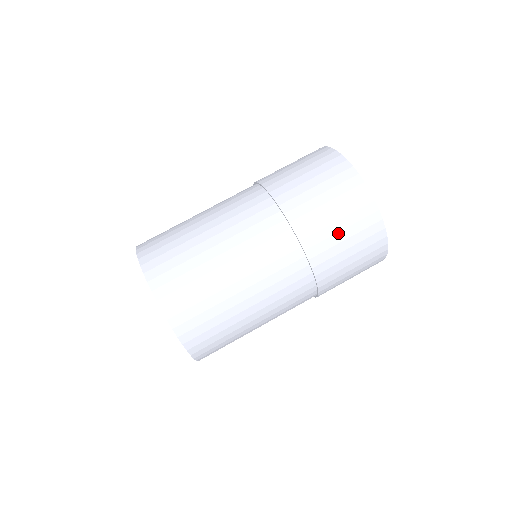
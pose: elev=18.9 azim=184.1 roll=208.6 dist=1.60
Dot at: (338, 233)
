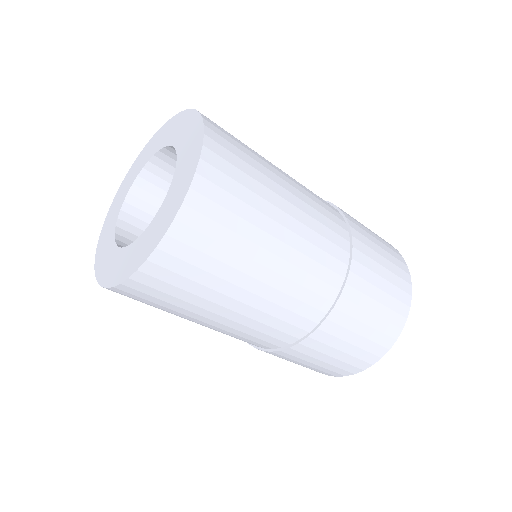
Dot at: (380, 277)
